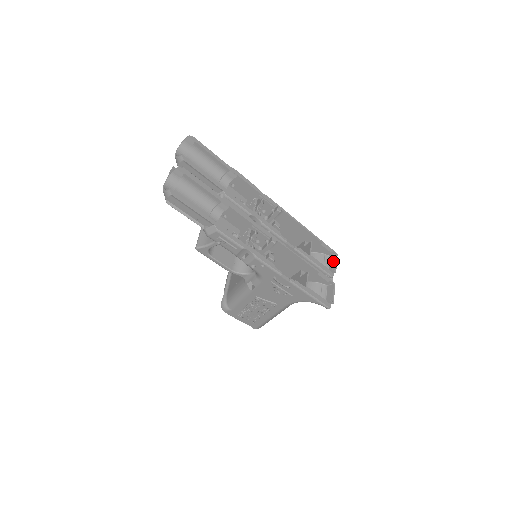
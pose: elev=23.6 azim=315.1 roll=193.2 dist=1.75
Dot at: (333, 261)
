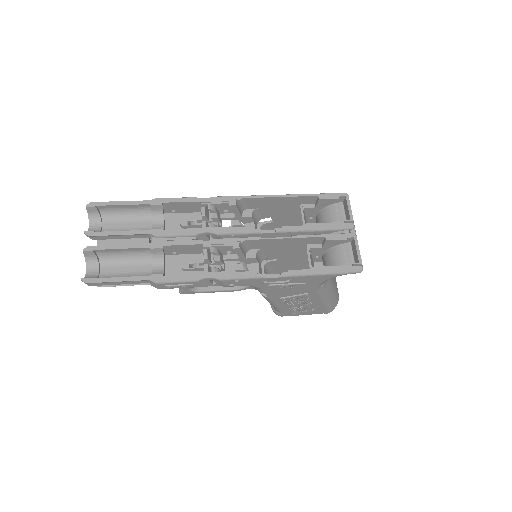
Dot at: (346, 208)
